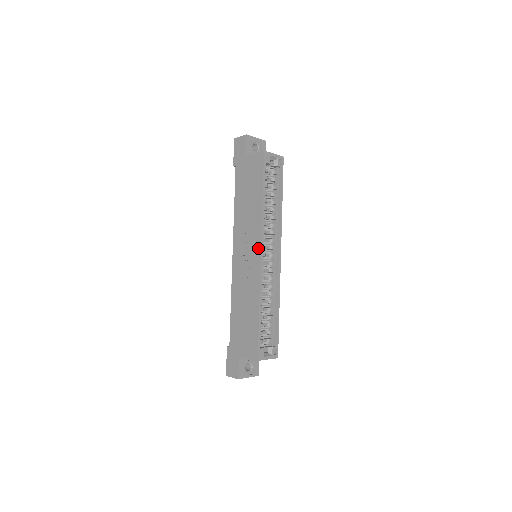
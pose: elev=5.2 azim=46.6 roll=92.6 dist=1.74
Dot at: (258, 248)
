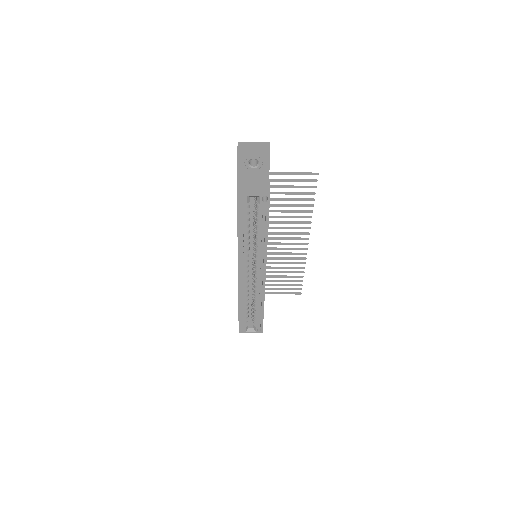
Dot at: occluded
